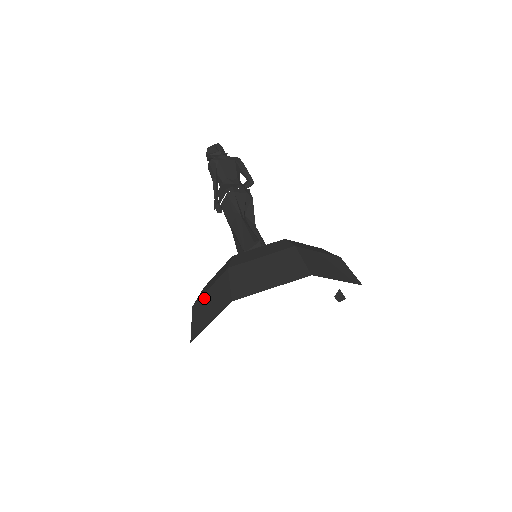
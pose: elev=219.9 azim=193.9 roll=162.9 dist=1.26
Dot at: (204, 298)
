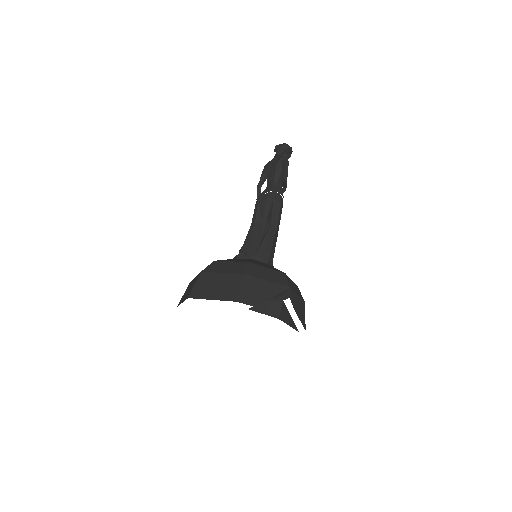
Dot at: occluded
